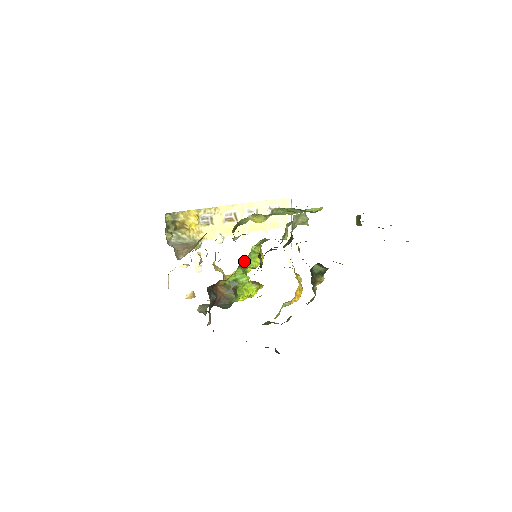
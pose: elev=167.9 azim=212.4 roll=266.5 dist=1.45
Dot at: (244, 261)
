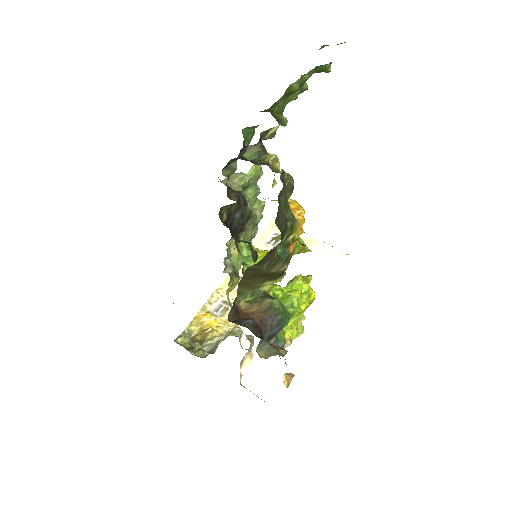
Dot at: (245, 268)
